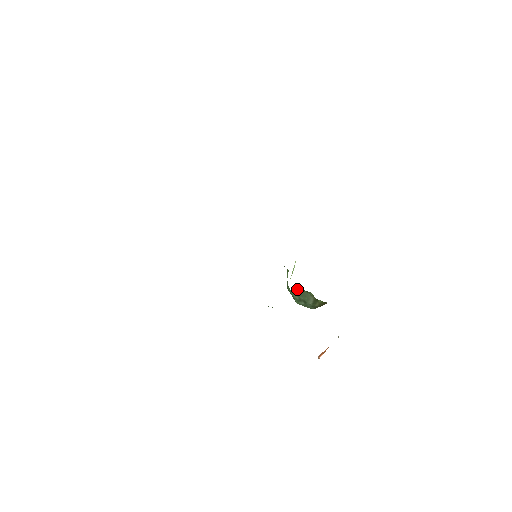
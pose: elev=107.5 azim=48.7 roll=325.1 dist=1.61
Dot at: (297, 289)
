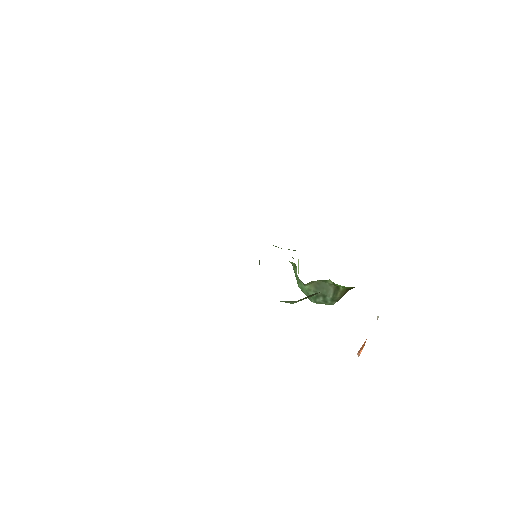
Dot at: (312, 282)
